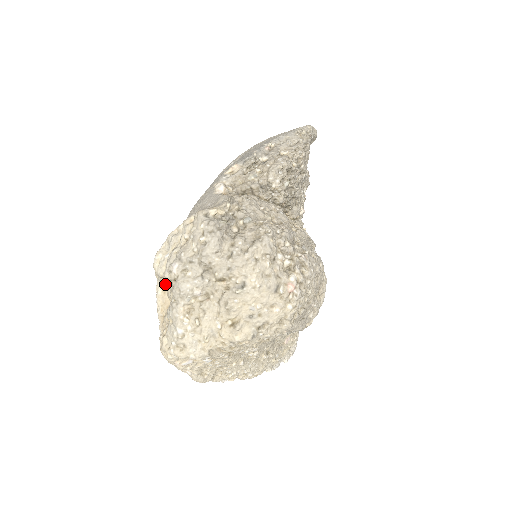
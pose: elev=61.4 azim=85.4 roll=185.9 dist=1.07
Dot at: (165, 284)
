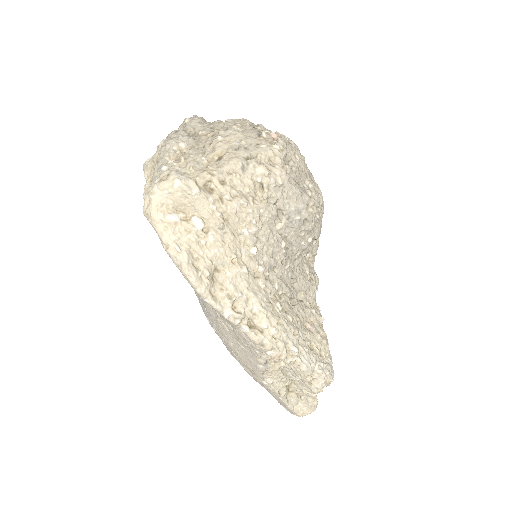
Dot at: occluded
